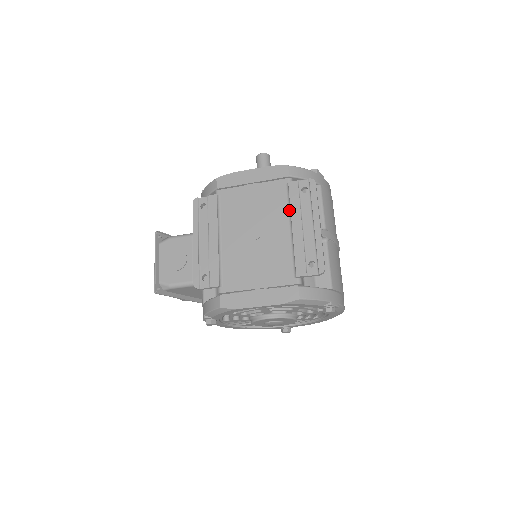
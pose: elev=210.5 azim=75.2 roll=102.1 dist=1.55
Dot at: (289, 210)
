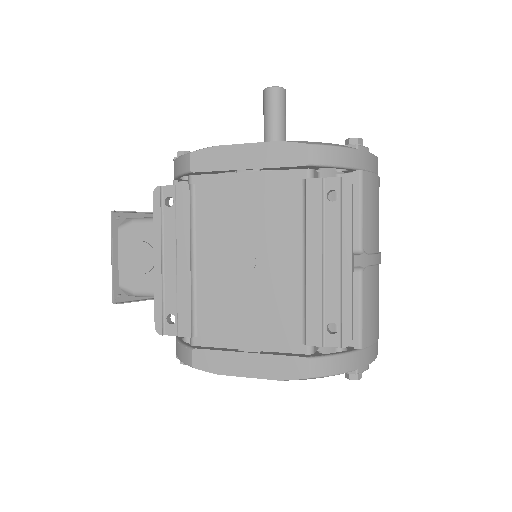
Dot at: (303, 229)
